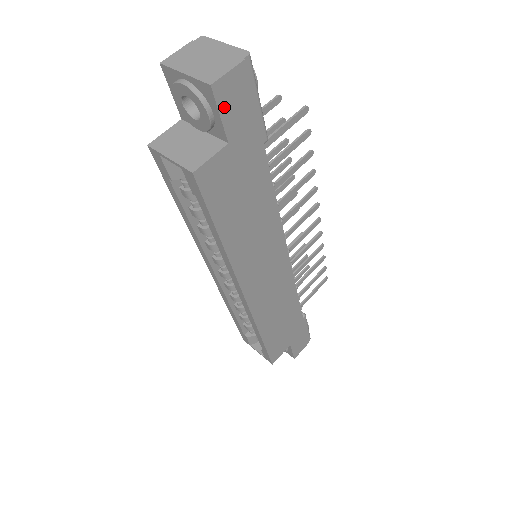
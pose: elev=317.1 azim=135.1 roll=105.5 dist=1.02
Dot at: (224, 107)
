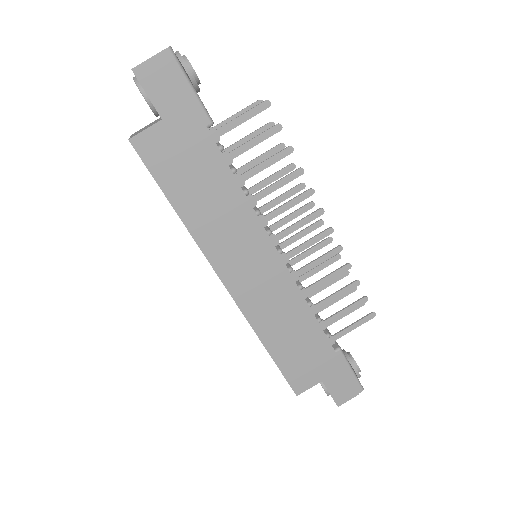
Dot at: (150, 88)
